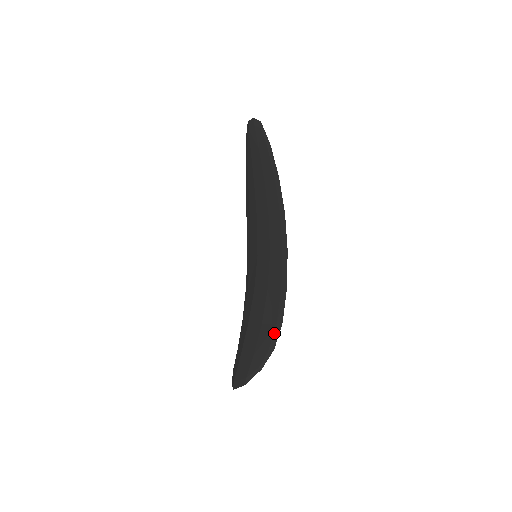
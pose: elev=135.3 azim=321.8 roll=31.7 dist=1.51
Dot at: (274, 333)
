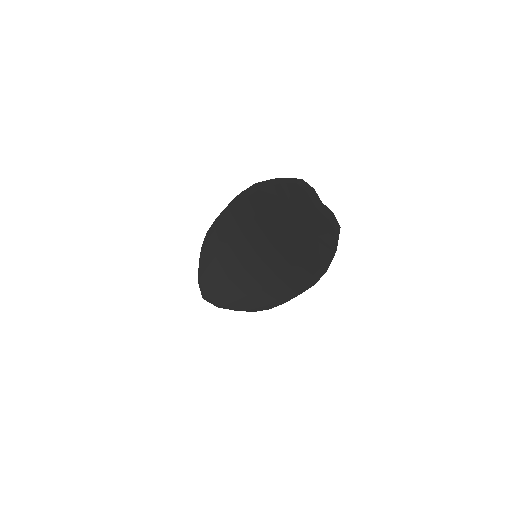
Dot at: (258, 308)
